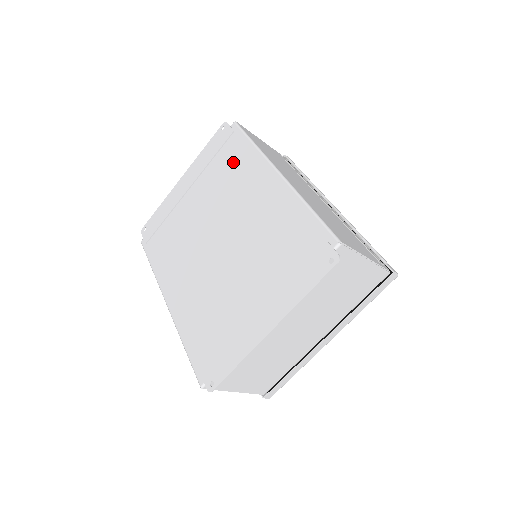
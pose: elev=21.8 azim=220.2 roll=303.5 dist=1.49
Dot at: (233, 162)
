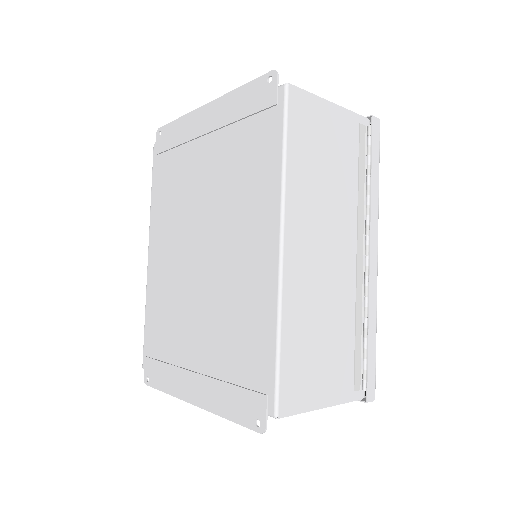
Dot at: (254, 159)
